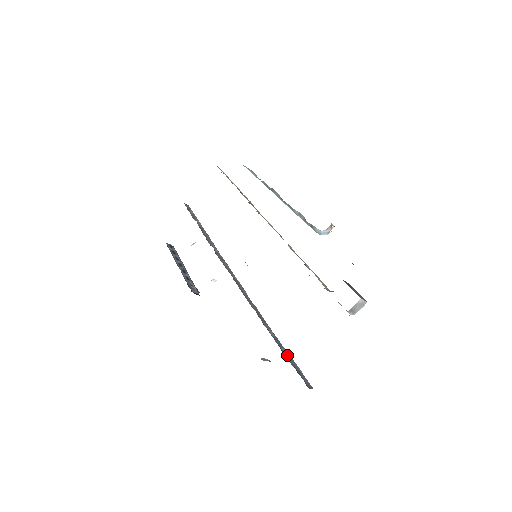
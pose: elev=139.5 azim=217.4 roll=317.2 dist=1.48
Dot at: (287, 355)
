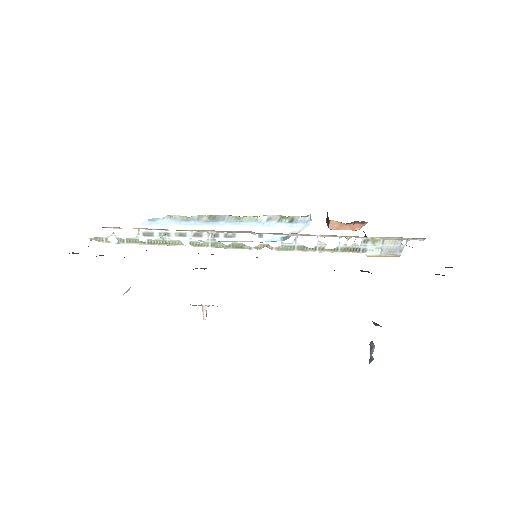
Dot at: occluded
